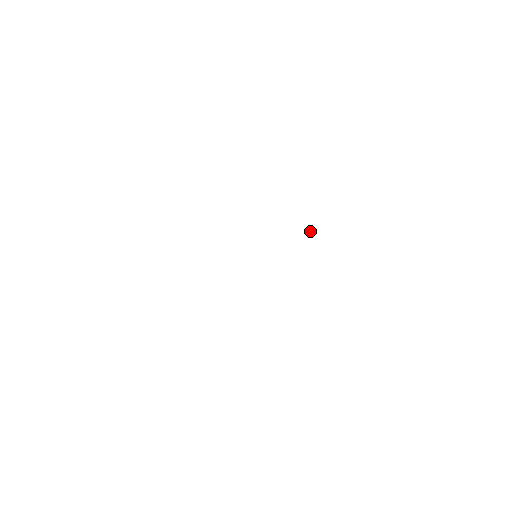
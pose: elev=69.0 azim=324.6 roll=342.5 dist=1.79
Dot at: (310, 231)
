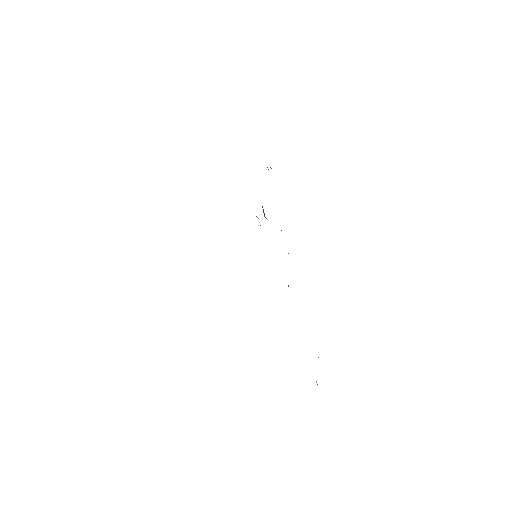
Dot at: occluded
